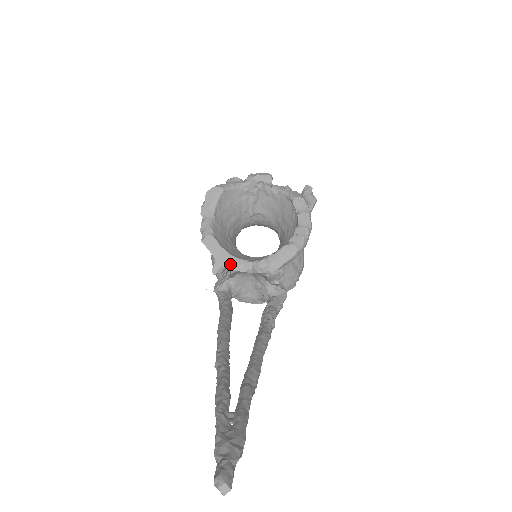
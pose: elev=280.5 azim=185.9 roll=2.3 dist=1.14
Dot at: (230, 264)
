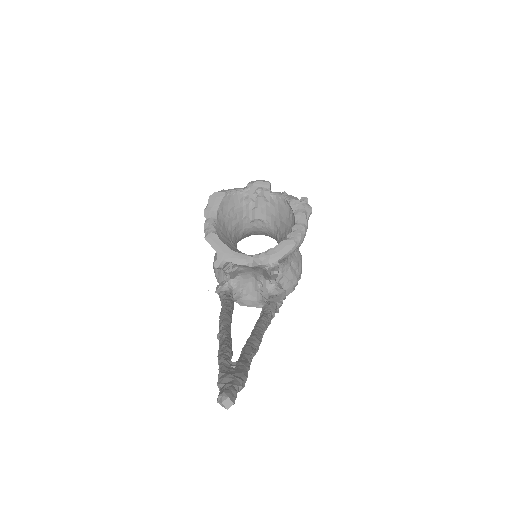
Dot at: (231, 258)
